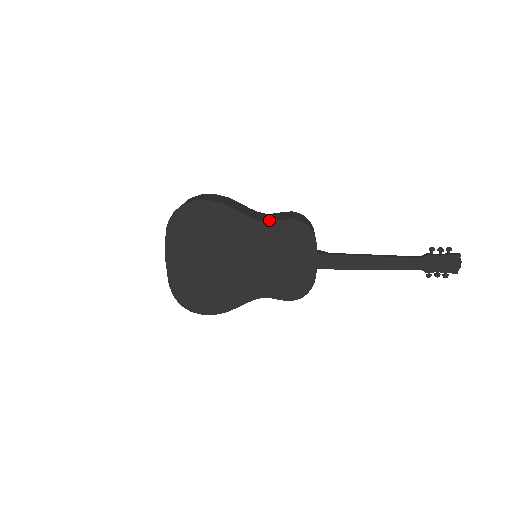
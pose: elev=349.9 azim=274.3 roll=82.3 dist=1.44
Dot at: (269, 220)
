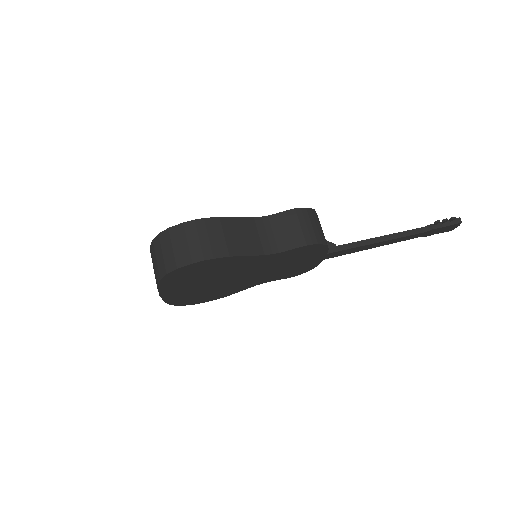
Dot at: (280, 248)
